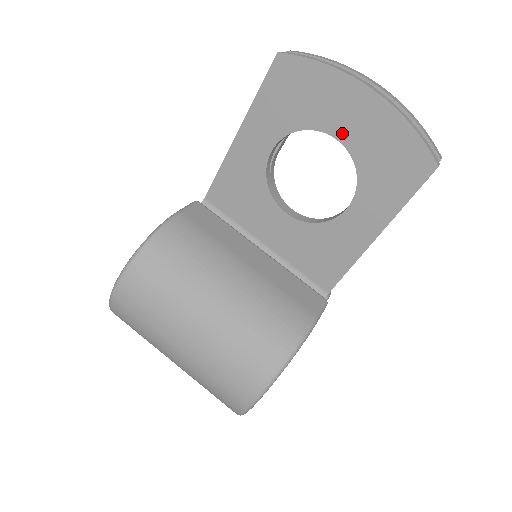
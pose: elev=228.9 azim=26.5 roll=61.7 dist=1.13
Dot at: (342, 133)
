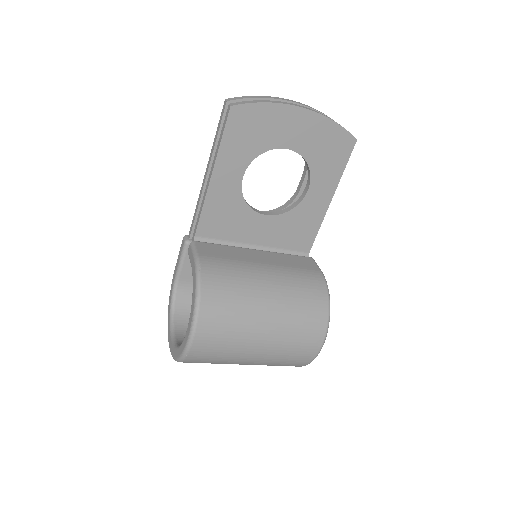
Dot at: (292, 144)
